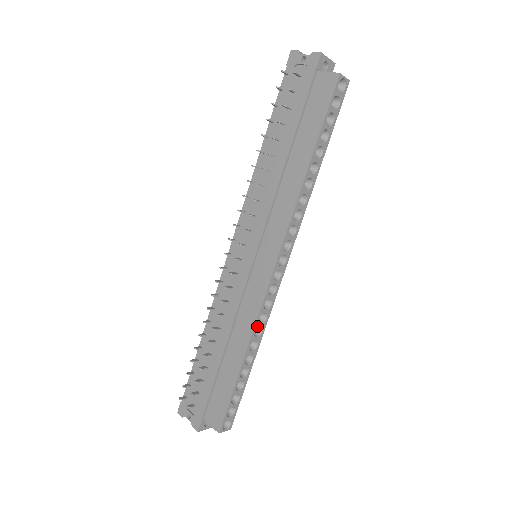
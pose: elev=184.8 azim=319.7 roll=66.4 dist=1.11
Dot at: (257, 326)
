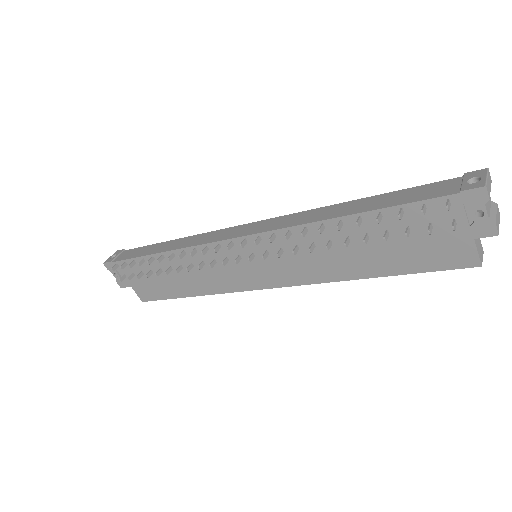
Dot at: (220, 291)
